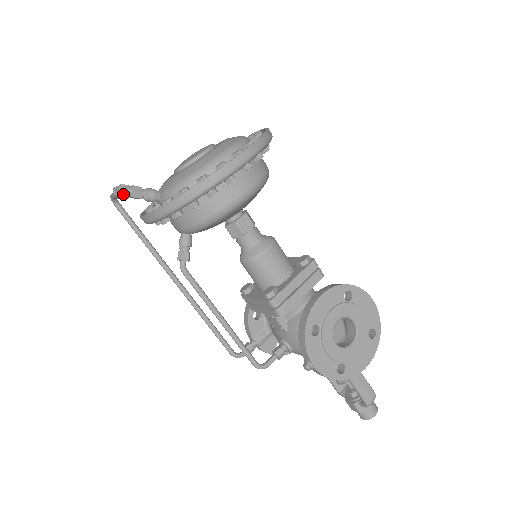
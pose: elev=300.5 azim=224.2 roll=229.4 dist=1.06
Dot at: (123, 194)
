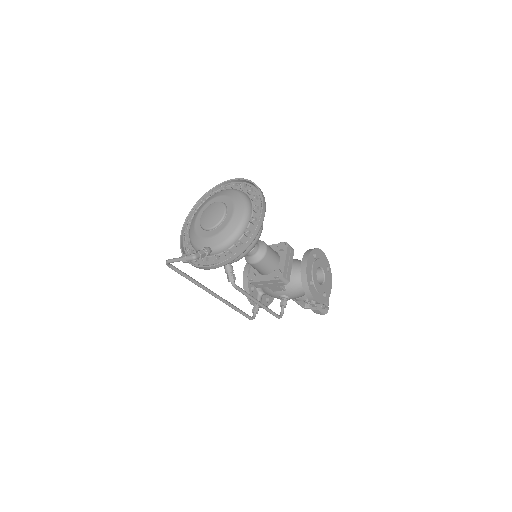
Dot at: occluded
